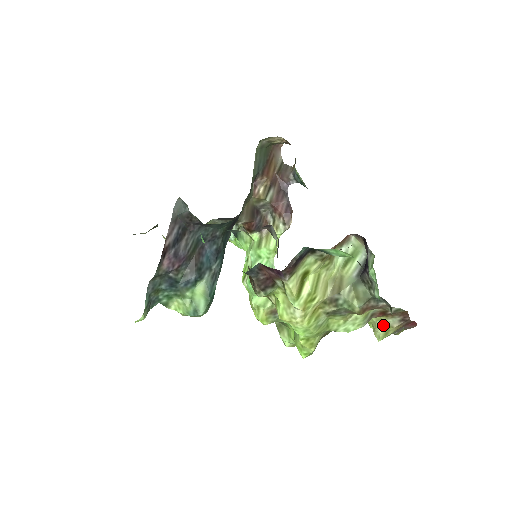
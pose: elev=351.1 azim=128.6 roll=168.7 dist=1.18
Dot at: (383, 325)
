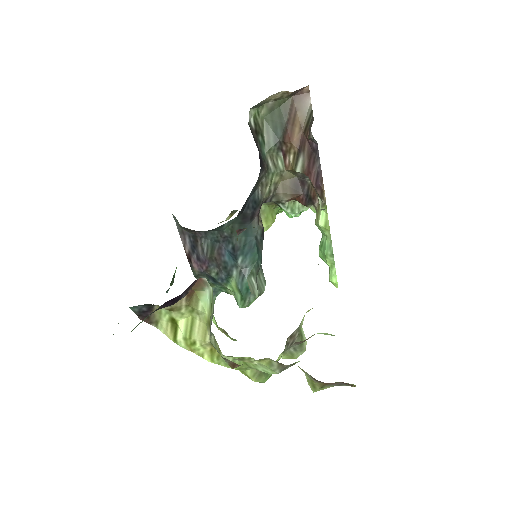
Dot at: occluded
